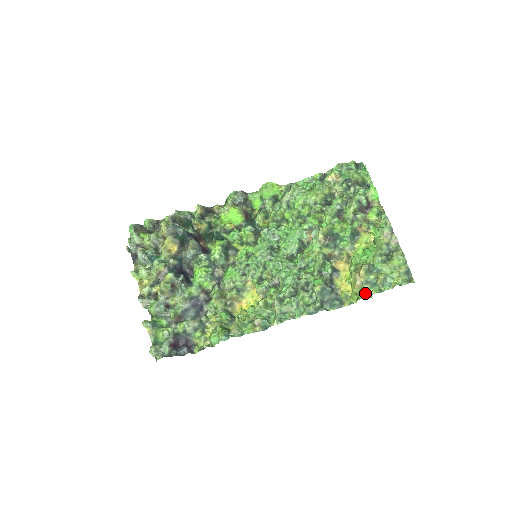
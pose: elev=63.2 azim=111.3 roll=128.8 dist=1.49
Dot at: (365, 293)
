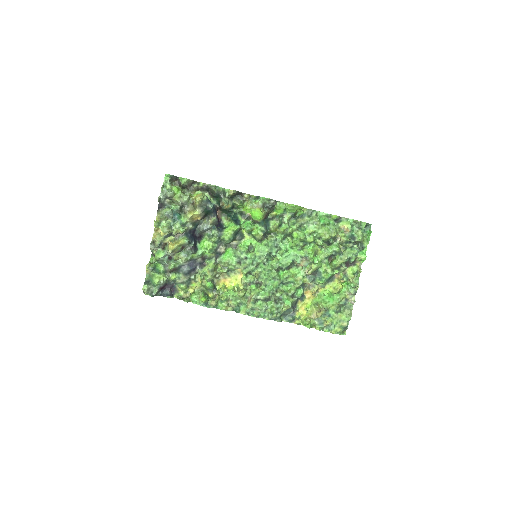
Dot at: (312, 324)
